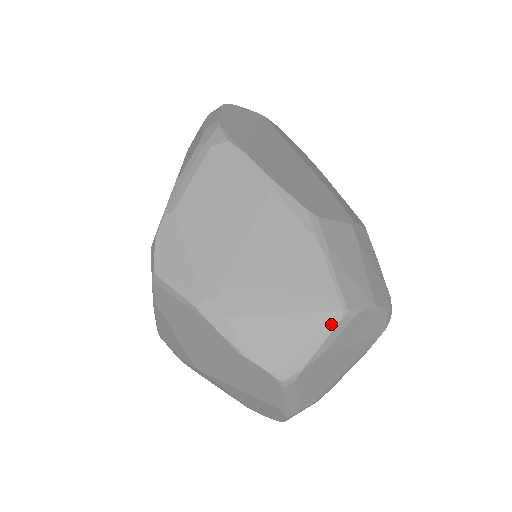
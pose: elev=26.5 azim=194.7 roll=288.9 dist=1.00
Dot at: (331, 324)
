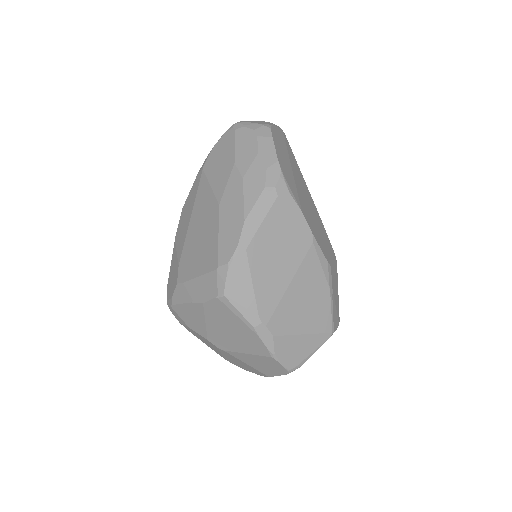
Dot at: (324, 340)
